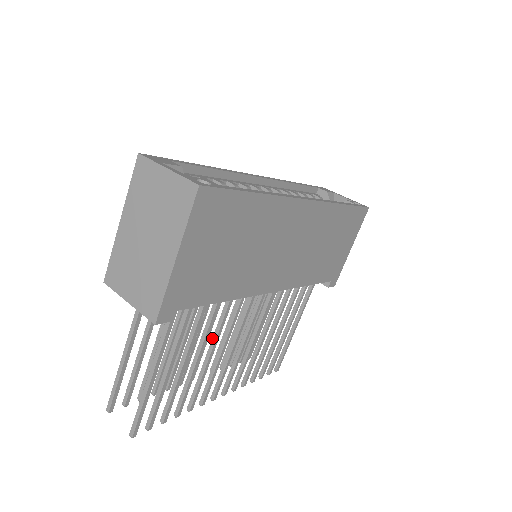
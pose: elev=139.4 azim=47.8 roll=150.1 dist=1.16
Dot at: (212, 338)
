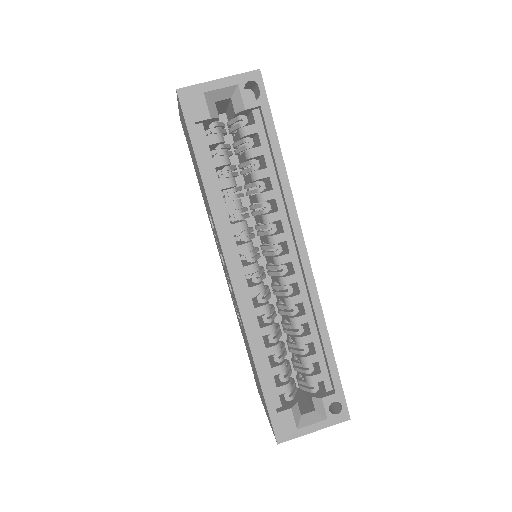
Dot at: occluded
